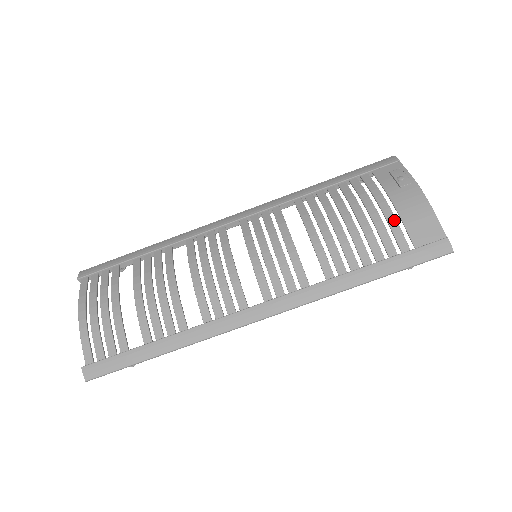
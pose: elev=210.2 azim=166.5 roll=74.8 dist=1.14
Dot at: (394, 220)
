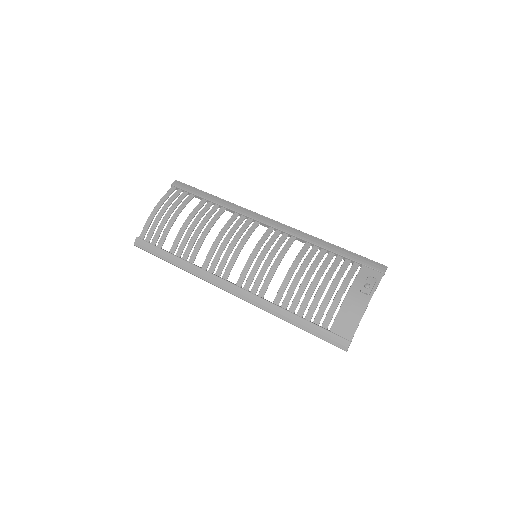
Dot at: (336, 306)
